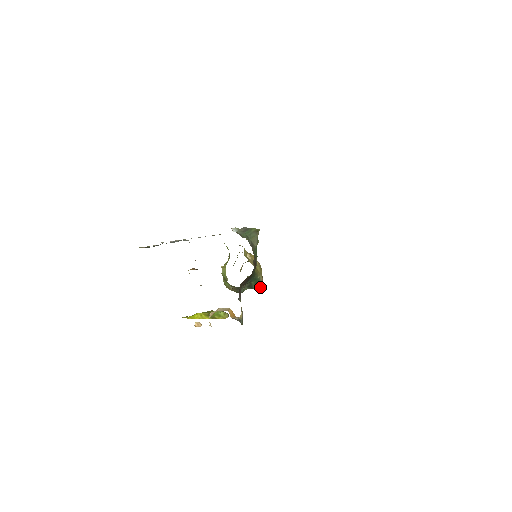
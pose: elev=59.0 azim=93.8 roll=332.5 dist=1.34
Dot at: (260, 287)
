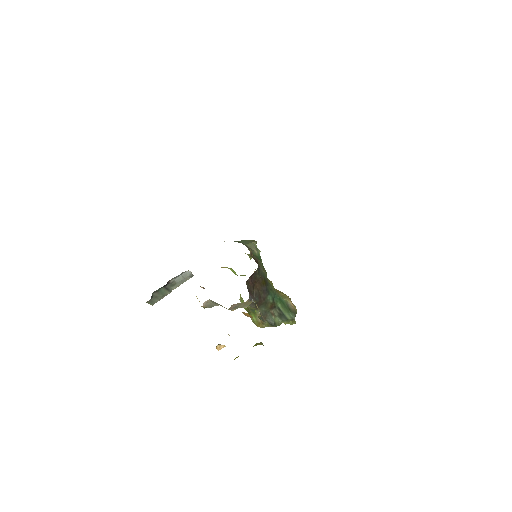
Dot at: (294, 314)
